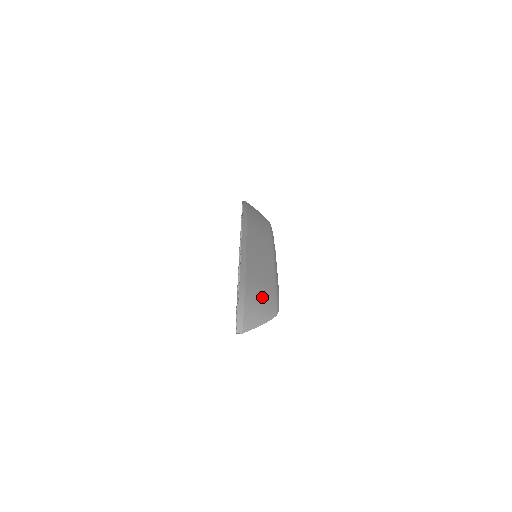
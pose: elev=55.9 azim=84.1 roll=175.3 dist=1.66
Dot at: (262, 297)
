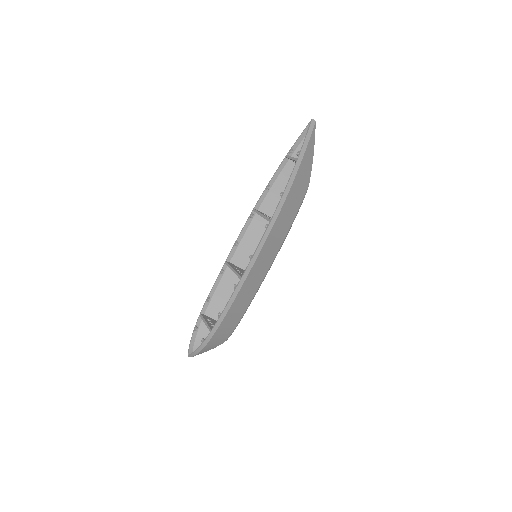
Dot at: (223, 335)
